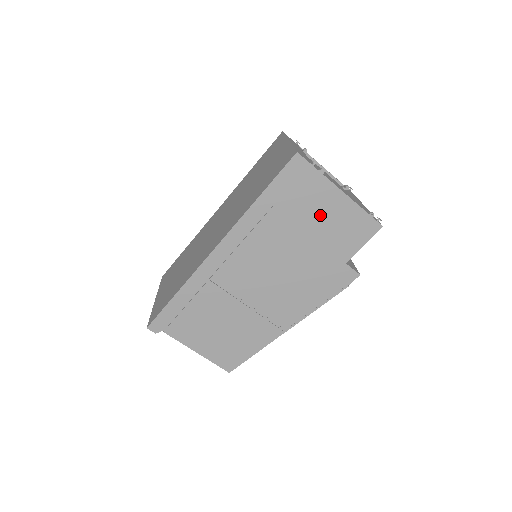
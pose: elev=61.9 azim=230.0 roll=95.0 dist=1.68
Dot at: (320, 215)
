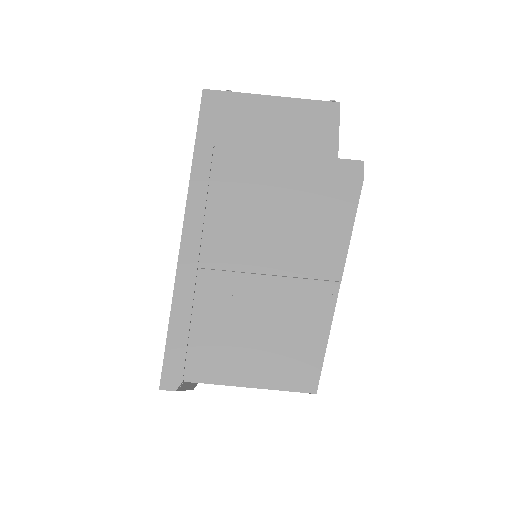
Dot at: (269, 128)
